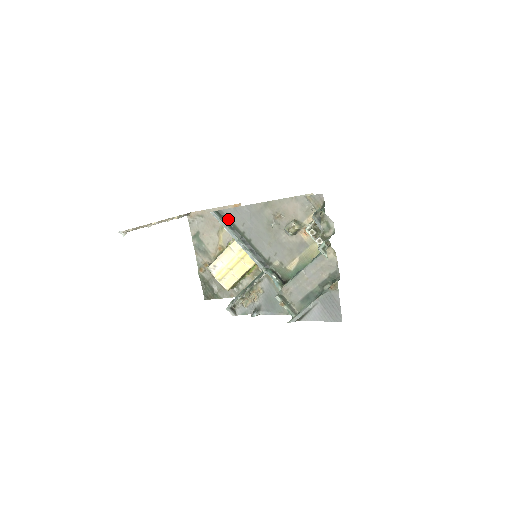
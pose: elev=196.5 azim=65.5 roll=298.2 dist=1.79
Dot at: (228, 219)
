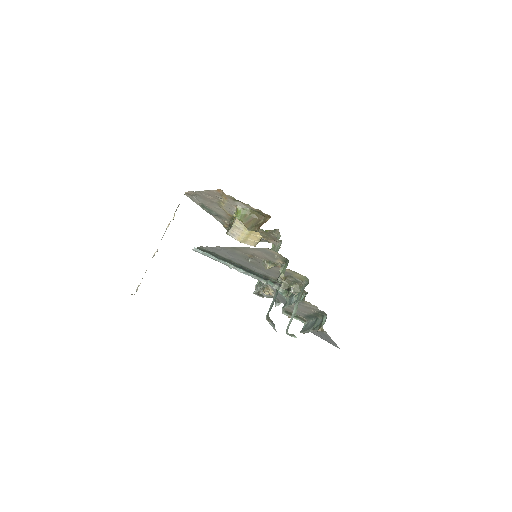
Dot at: (210, 252)
